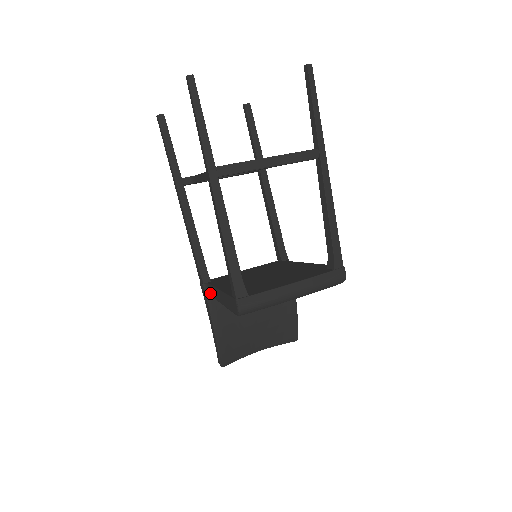
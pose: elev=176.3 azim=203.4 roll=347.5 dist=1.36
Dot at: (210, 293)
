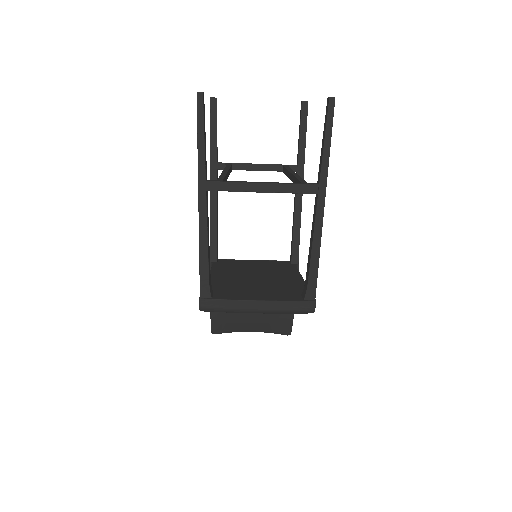
Dot at: occluded
